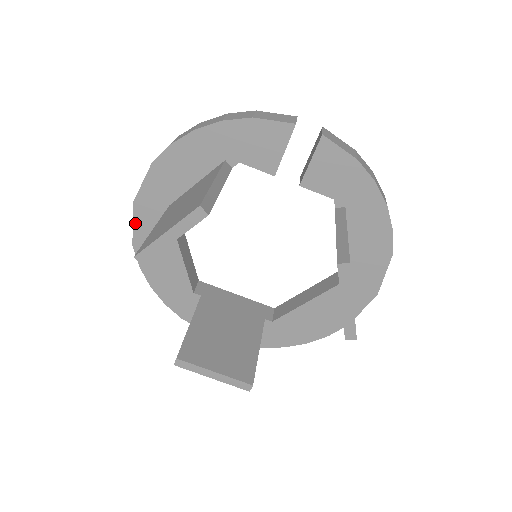
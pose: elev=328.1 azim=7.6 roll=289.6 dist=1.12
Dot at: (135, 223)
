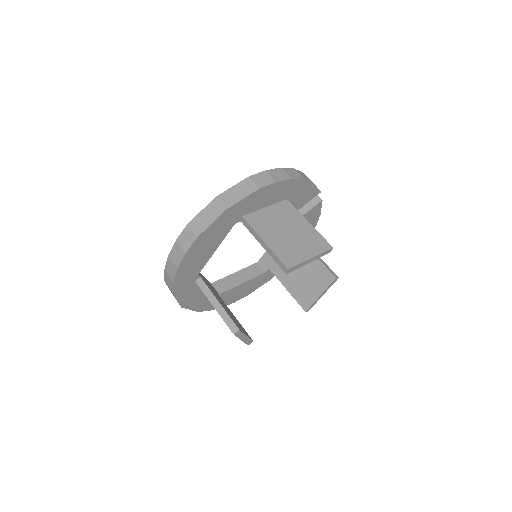
Dot at: (214, 223)
